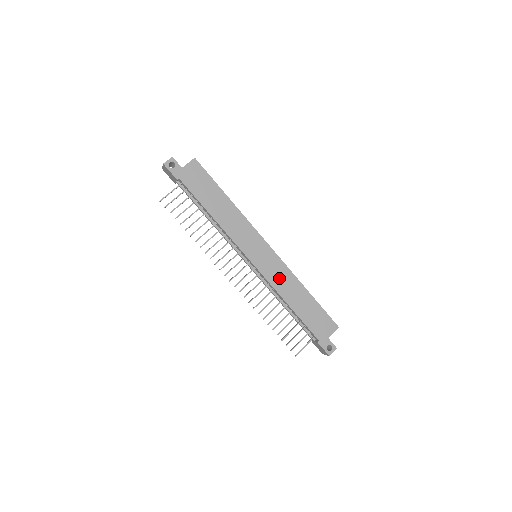
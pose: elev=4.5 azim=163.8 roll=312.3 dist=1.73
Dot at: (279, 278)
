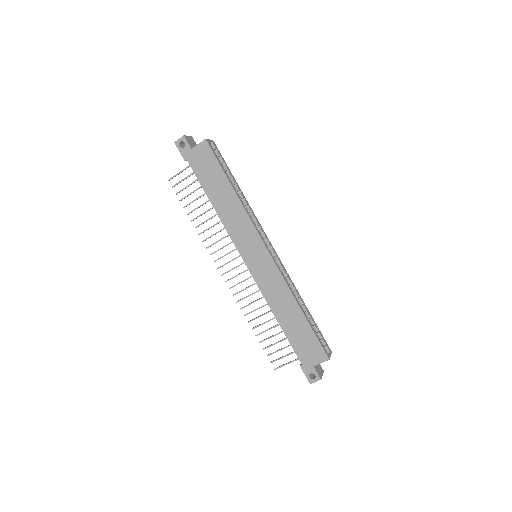
Dot at: (271, 287)
